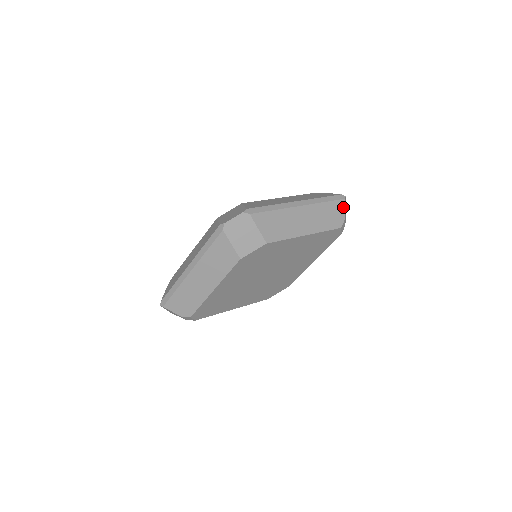
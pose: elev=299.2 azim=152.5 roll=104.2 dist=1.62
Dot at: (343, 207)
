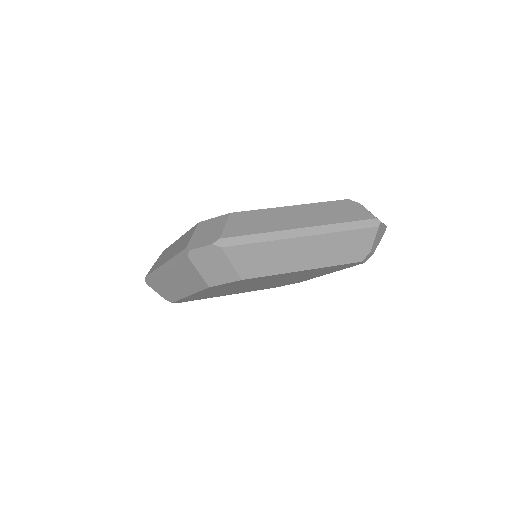
Dot at: (372, 237)
